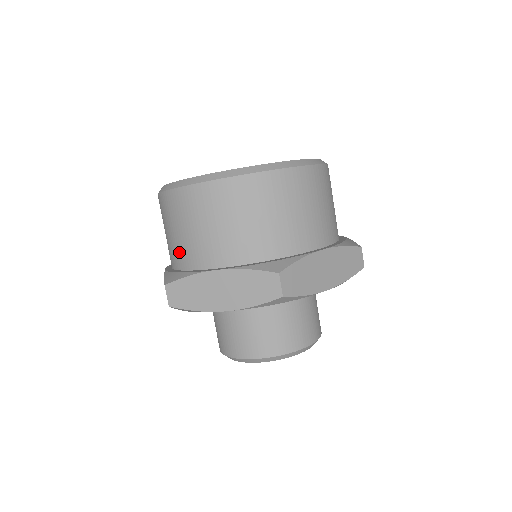
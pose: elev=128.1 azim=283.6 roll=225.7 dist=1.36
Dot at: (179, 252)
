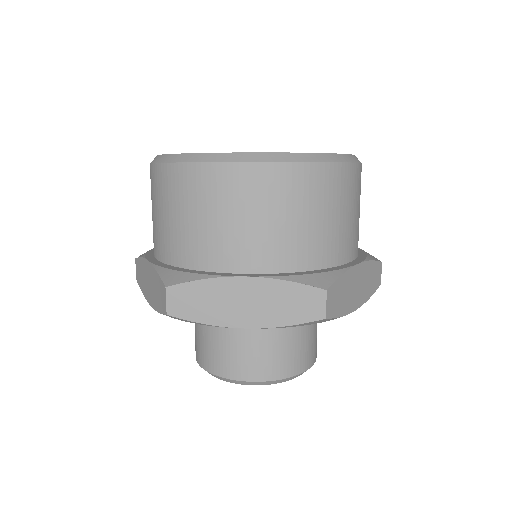
Dot at: (185, 245)
